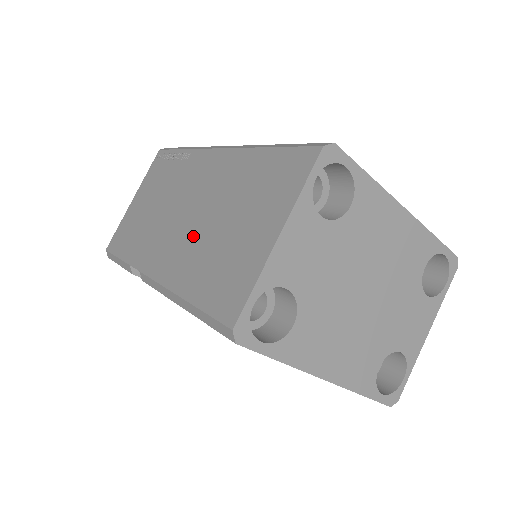
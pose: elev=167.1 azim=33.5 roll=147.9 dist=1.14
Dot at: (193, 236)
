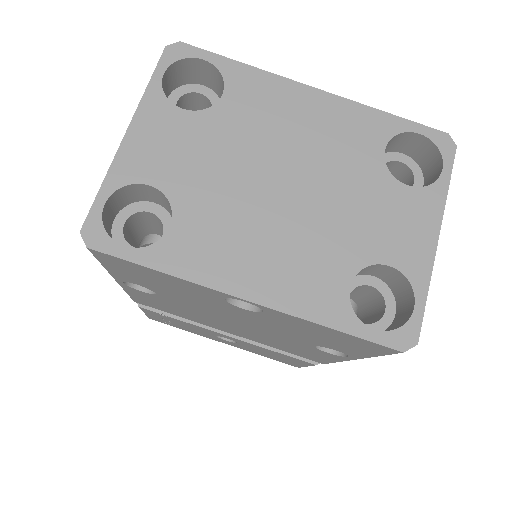
Dot at: occluded
